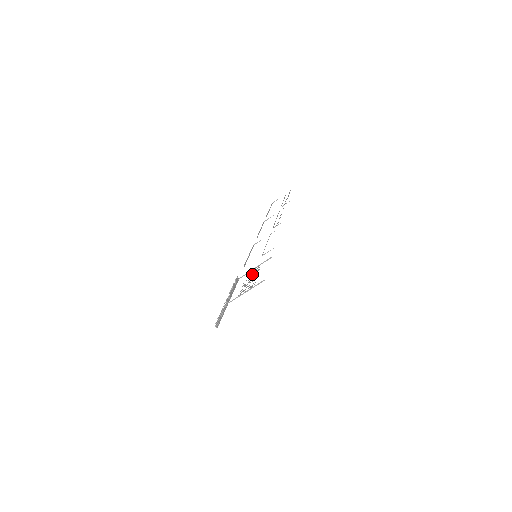
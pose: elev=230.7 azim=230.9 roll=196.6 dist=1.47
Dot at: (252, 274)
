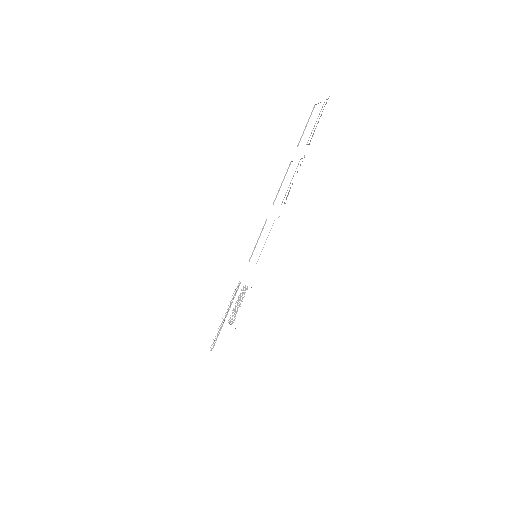
Dot at: occluded
